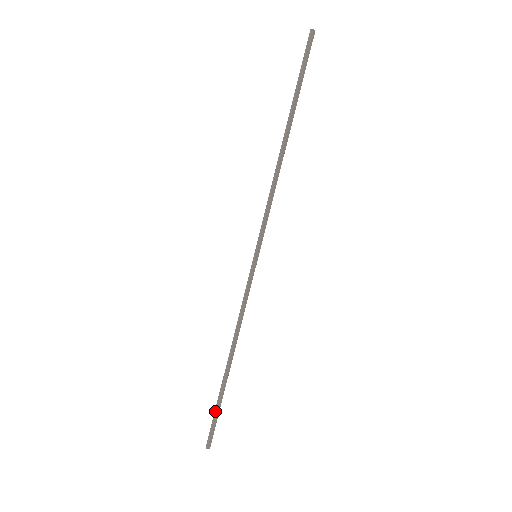
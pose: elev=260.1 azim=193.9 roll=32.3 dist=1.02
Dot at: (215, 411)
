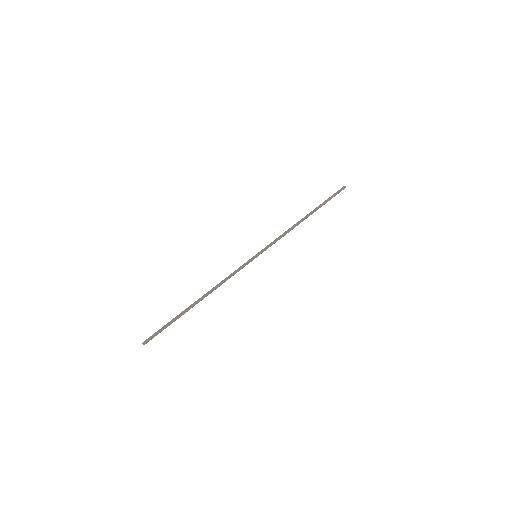
Dot at: (168, 323)
